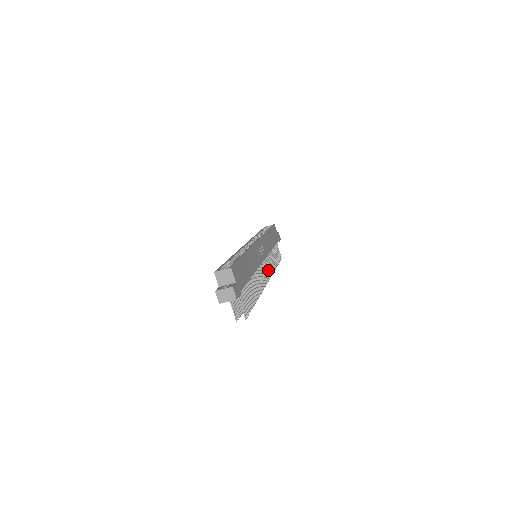
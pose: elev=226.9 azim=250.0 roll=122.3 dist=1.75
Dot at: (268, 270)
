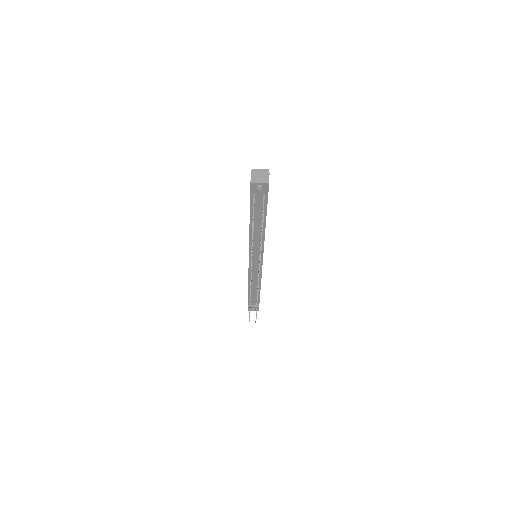
Dot at: occluded
